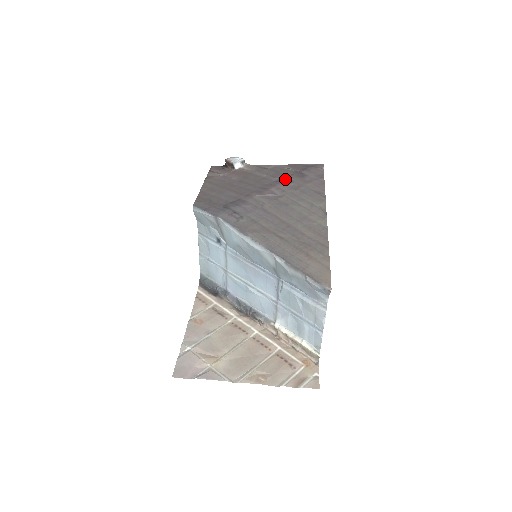
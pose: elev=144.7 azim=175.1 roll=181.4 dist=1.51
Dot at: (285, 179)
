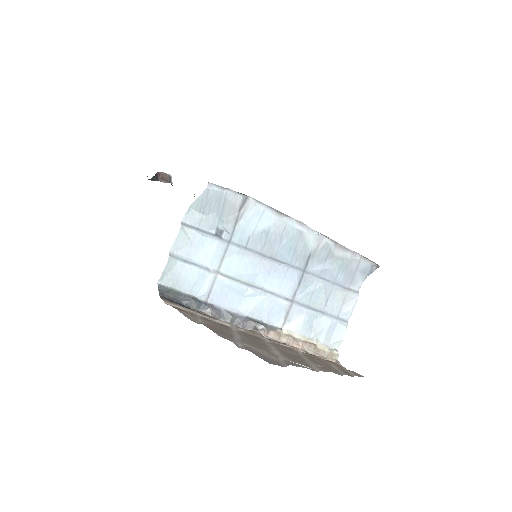
Dot at: occluded
